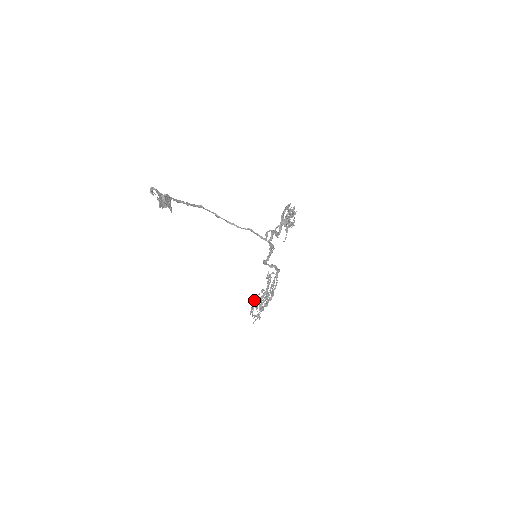
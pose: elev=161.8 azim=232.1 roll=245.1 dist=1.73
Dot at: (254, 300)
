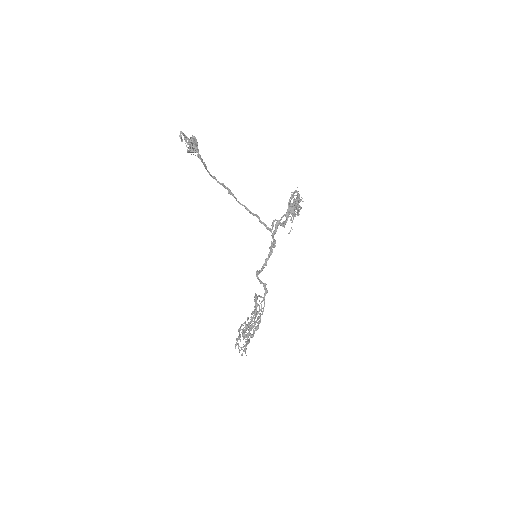
Dot at: (240, 329)
